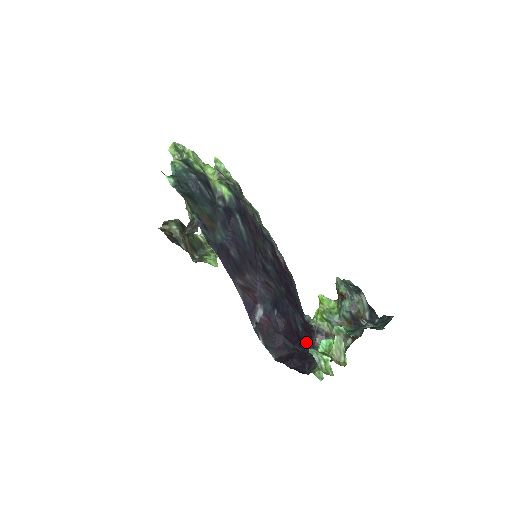
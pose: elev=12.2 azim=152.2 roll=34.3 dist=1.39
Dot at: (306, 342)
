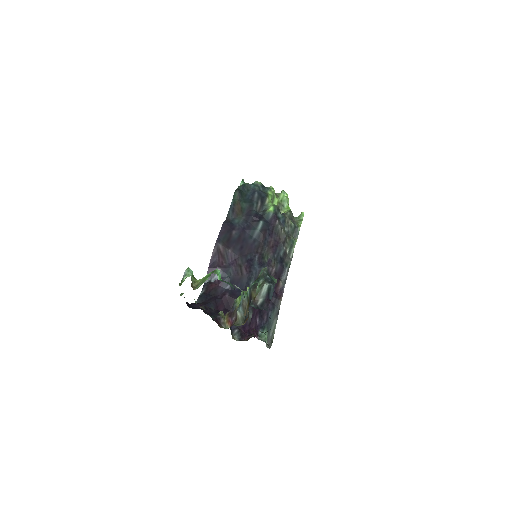
Dot at: (233, 329)
